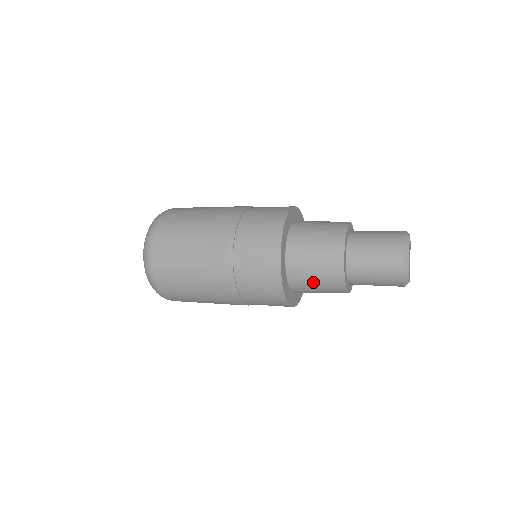
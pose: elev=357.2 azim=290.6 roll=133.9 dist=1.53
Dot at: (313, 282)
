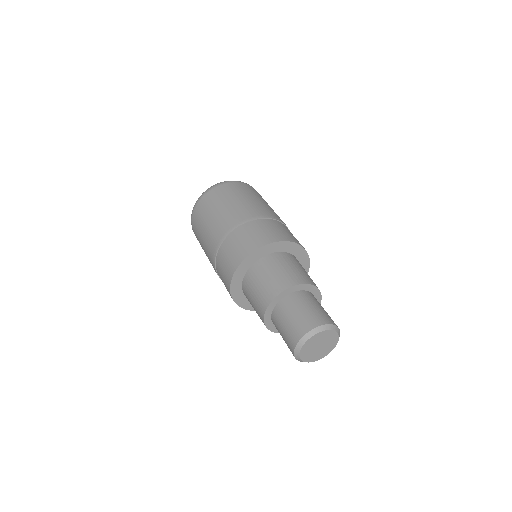
Dot at: (252, 306)
